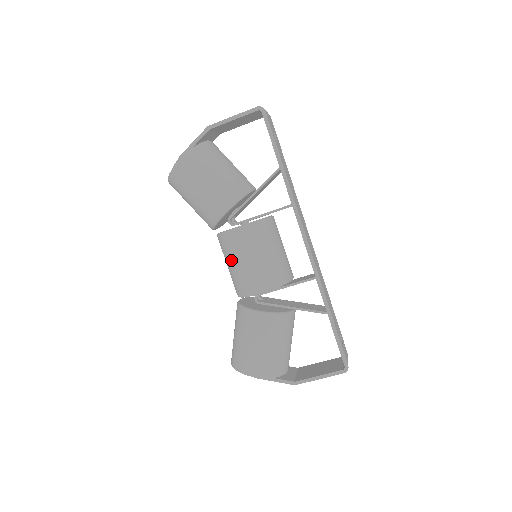
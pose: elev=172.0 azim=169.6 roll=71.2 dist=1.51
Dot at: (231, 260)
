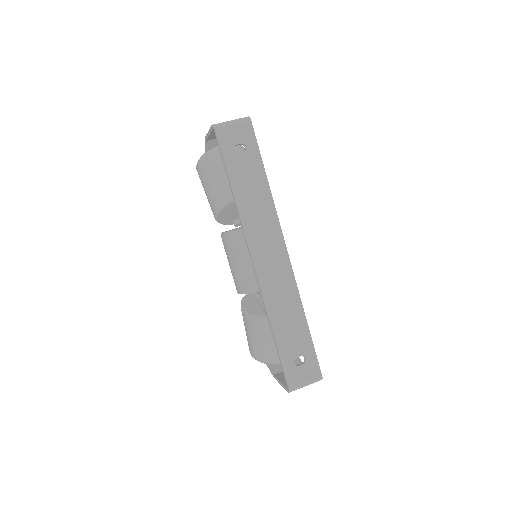
Dot at: occluded
